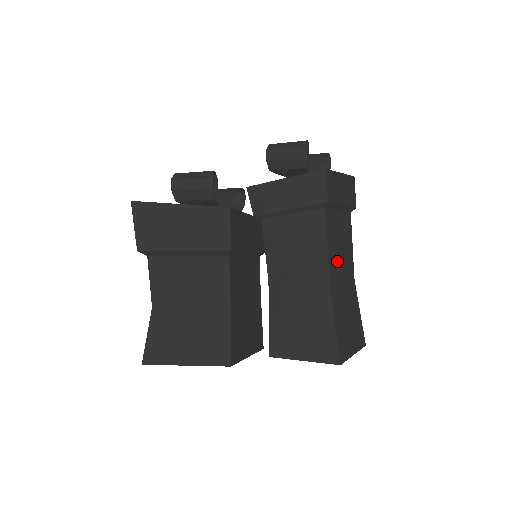
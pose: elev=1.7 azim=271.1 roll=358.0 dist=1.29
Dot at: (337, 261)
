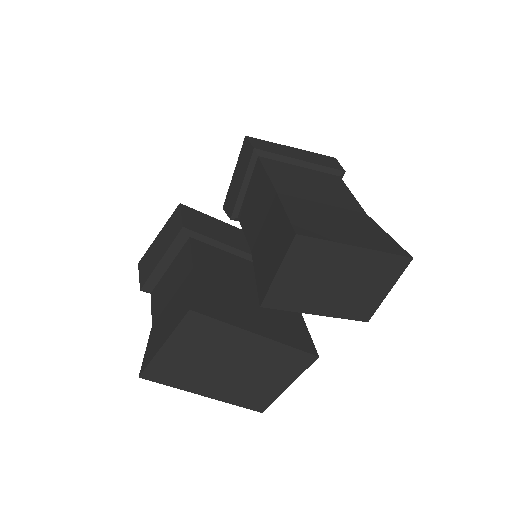
Dot at: (300, 189)
